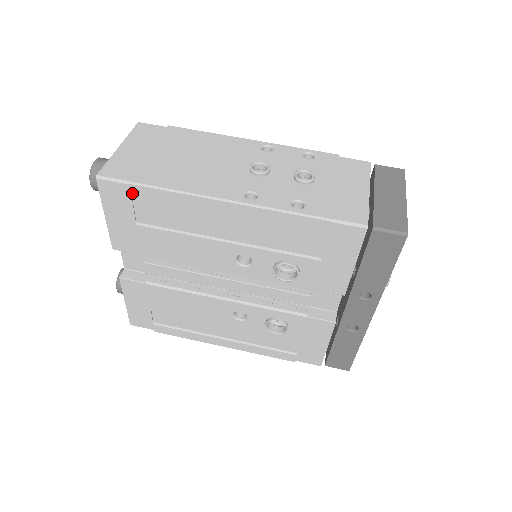
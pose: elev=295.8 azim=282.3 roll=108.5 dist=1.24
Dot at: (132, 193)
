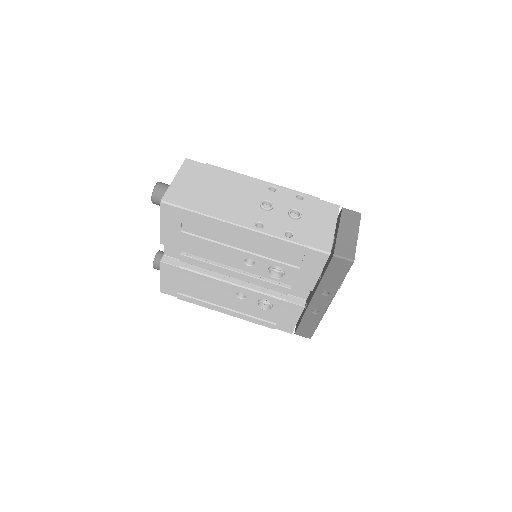
Dot at: (183, 214)
